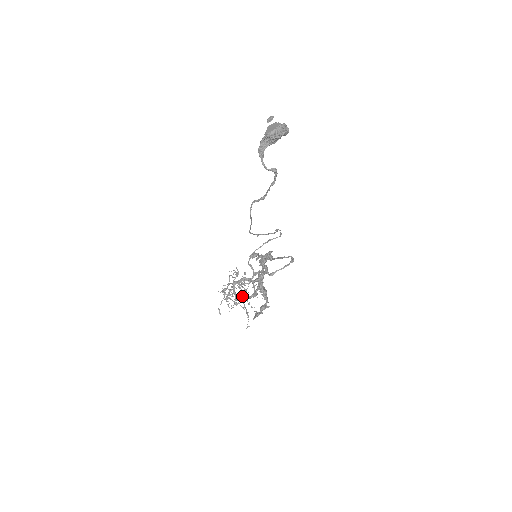
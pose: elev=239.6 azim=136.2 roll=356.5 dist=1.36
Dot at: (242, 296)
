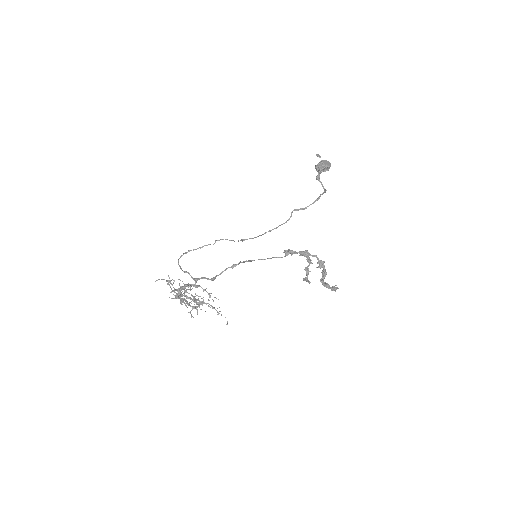
Dot at: occluded
